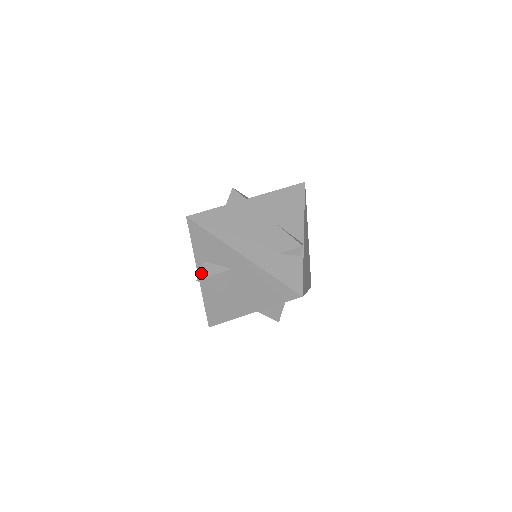
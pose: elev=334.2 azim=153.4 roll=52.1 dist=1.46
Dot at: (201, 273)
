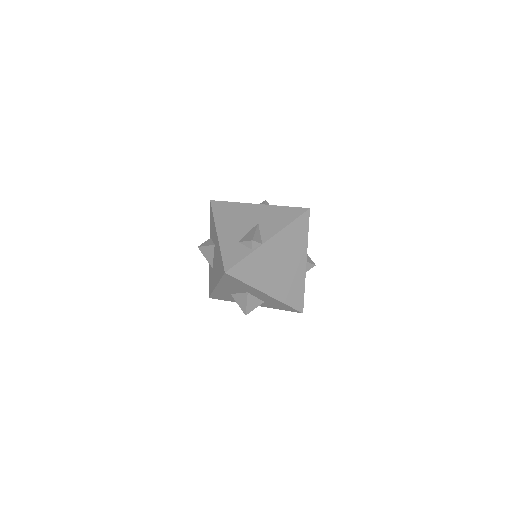
Dot at: (203, 243)
